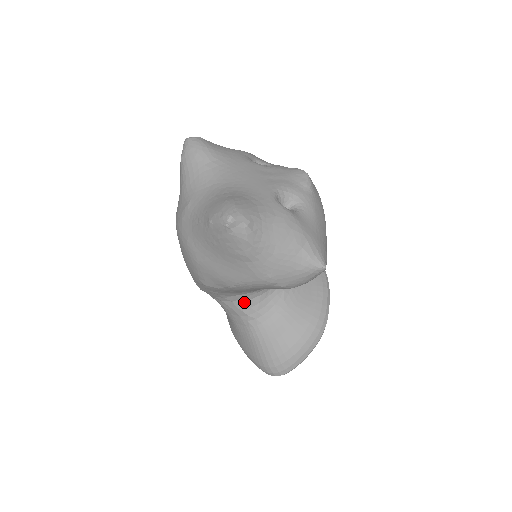
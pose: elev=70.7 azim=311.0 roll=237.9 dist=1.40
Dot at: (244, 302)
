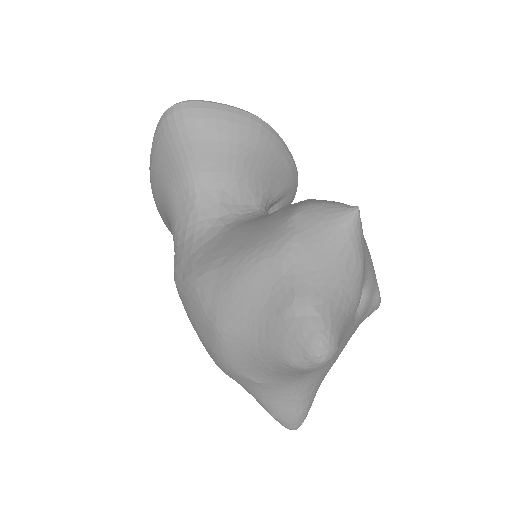
Dot at: occluded
